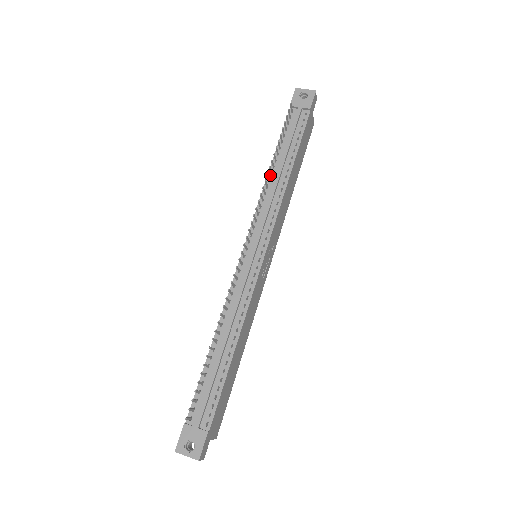
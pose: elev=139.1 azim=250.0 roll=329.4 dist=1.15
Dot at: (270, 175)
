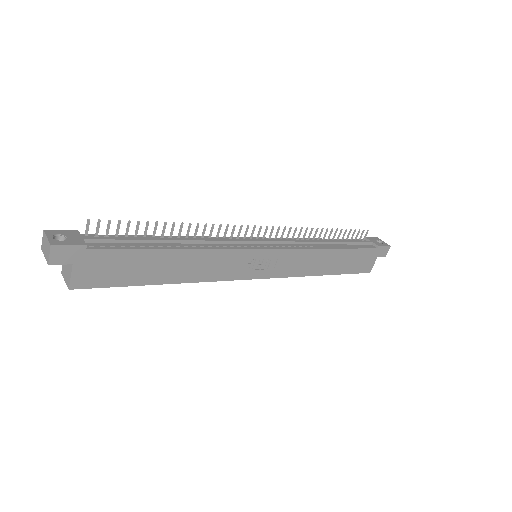
Dot at: (316, 239)
